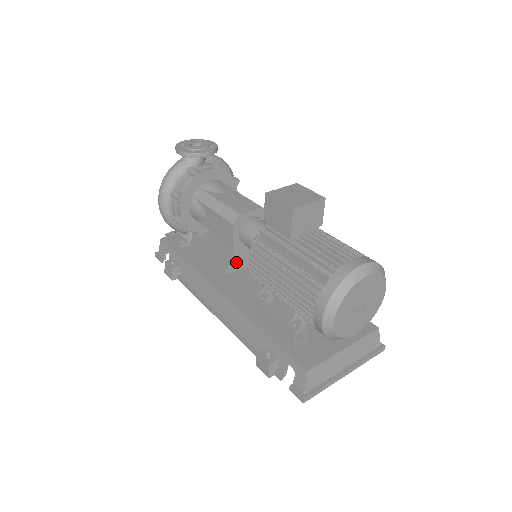
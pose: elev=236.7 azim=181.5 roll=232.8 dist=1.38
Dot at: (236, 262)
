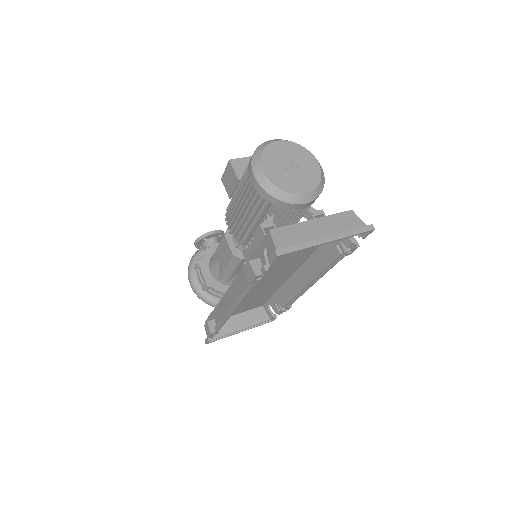
Dot at: occluded
